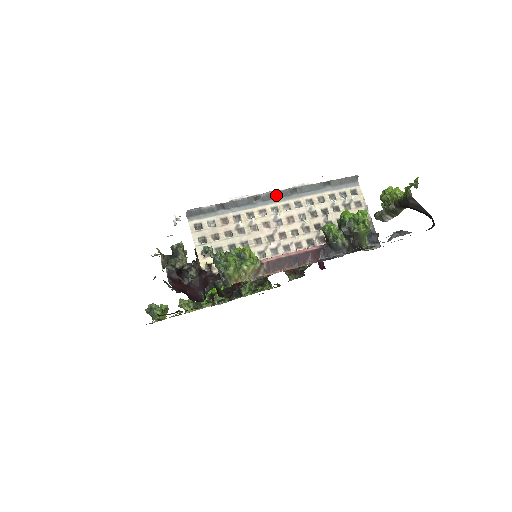
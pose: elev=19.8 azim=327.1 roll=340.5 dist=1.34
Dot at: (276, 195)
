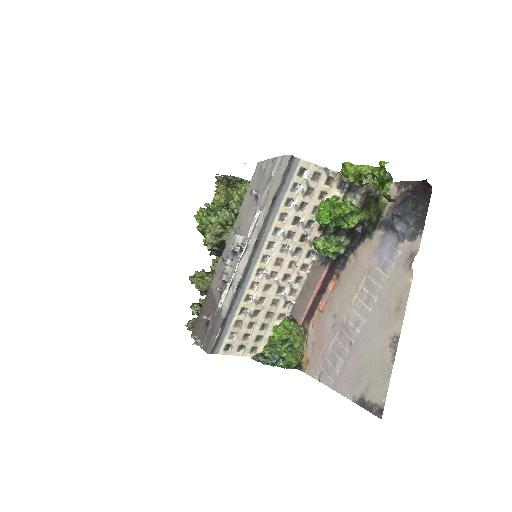
Dot at: (248, 265)
